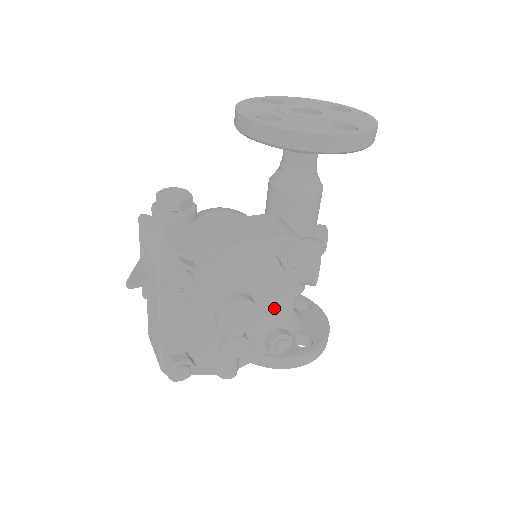
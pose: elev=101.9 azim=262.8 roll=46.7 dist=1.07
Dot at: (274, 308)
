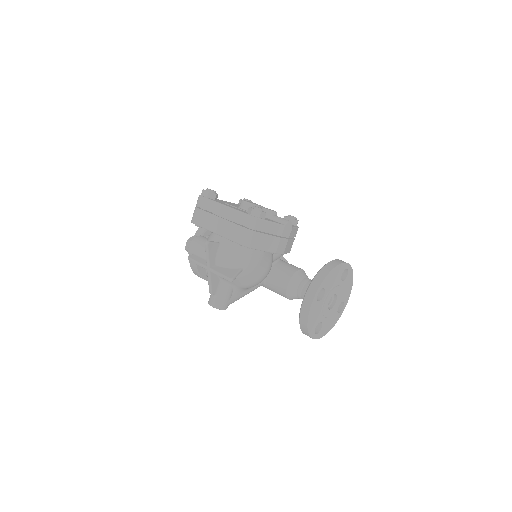
Dot at: occluded
